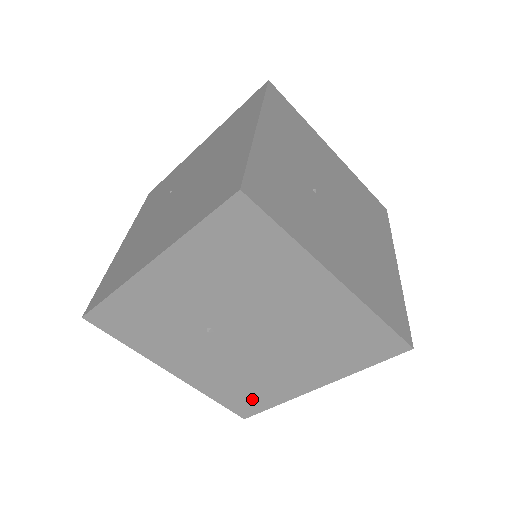
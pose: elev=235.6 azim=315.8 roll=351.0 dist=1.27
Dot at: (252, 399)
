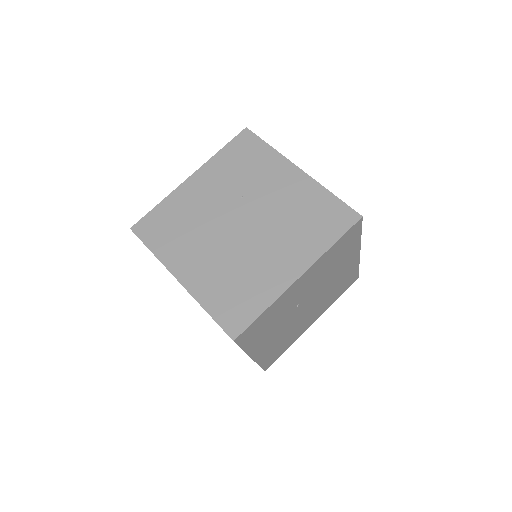
Dot at: occluded
